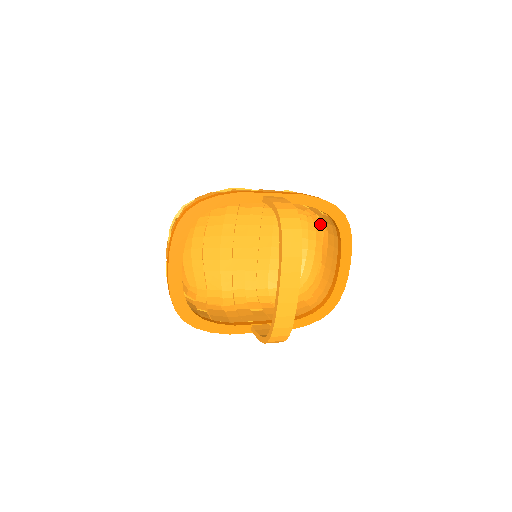
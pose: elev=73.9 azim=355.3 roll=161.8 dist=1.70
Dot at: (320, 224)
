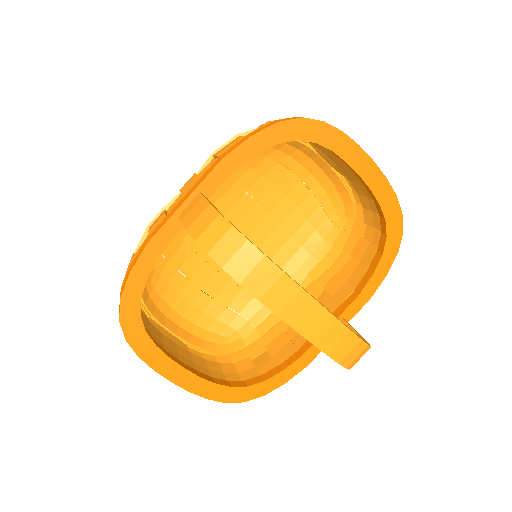
Dot at: occluded
